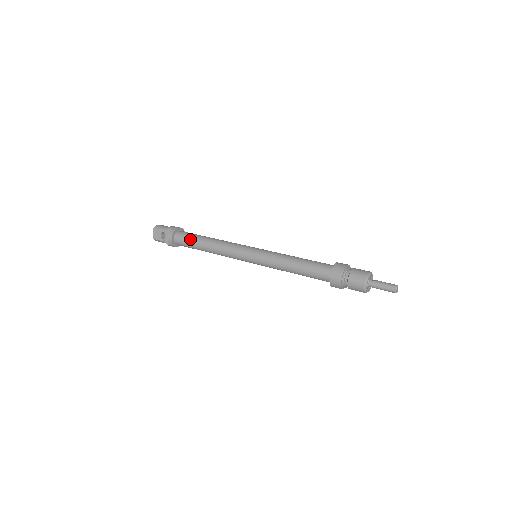
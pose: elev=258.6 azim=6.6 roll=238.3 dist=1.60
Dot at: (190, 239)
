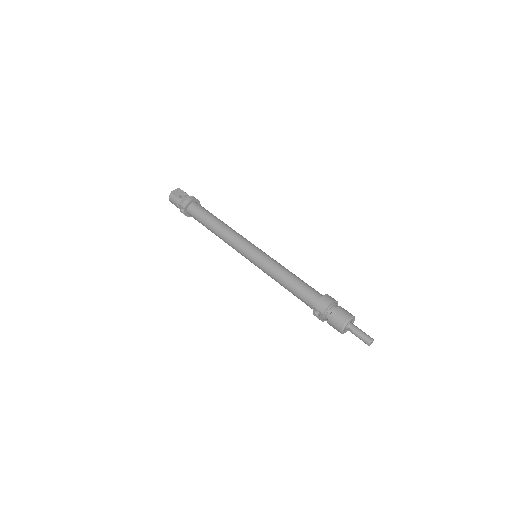
Dot at: (207, 211)
